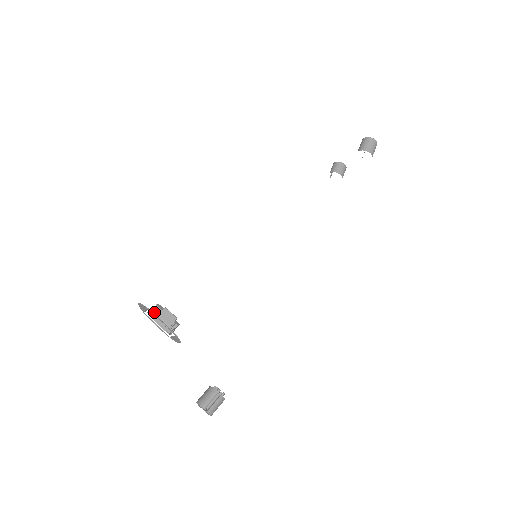
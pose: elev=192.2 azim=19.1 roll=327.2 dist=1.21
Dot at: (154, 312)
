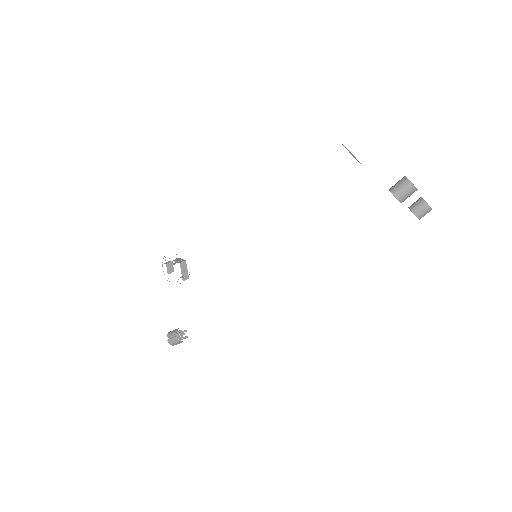
Dot at: (183, 263)
